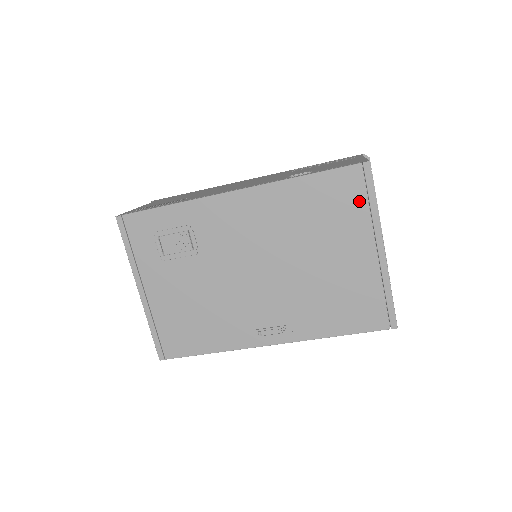
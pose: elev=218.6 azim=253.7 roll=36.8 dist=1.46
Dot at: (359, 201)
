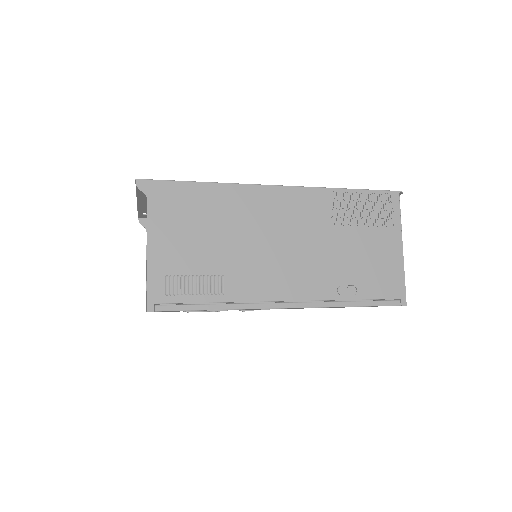
Dot at: occluded
